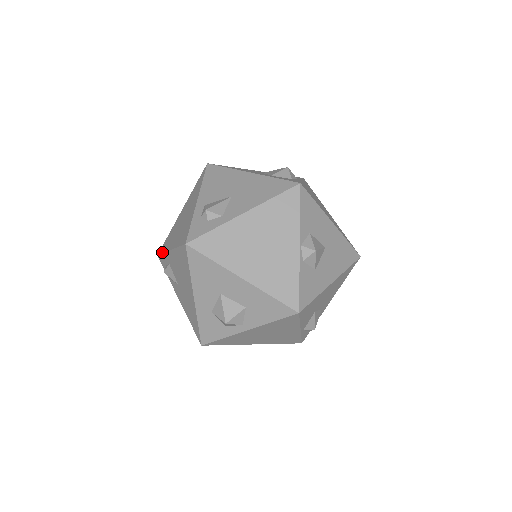
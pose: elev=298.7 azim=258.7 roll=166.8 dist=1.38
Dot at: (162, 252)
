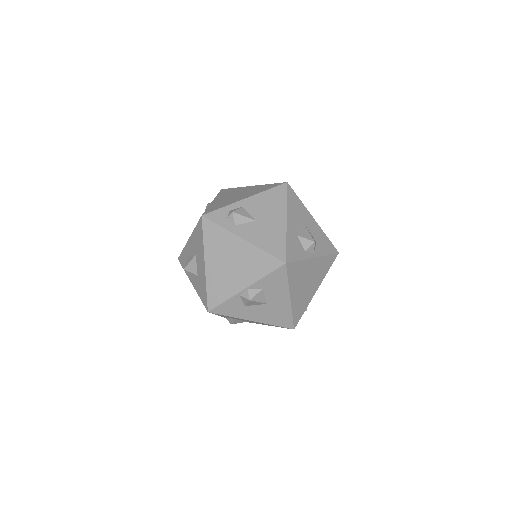
Dot at: (219, 193)
